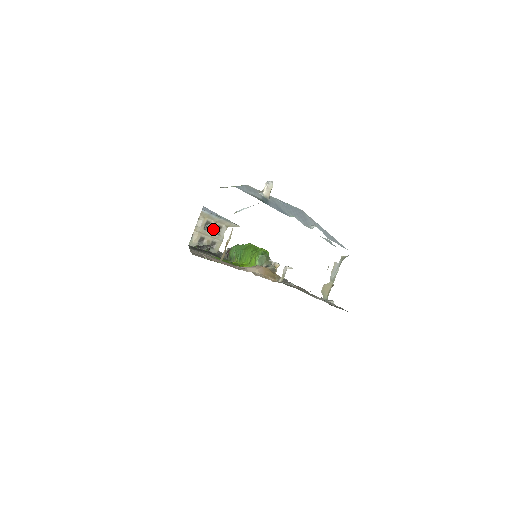
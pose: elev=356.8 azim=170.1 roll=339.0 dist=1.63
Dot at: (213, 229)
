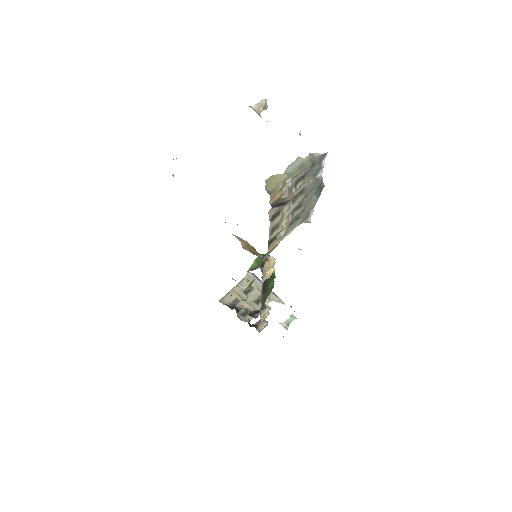
Dot at: (253, 296)
